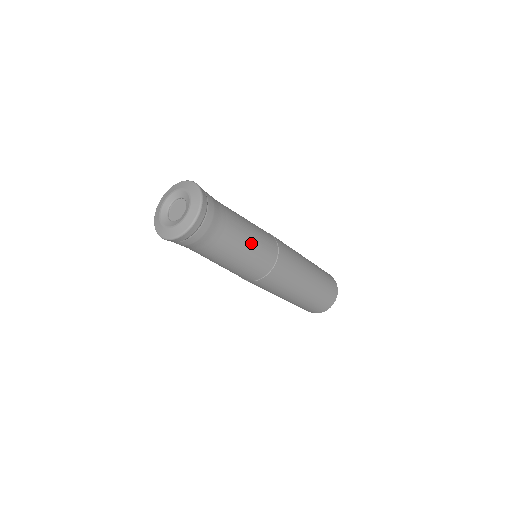
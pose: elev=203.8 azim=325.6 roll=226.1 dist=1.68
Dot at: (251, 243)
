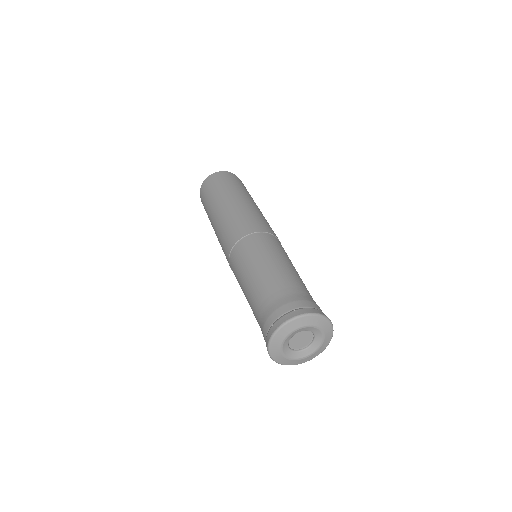
Dot at: (294, 267)
